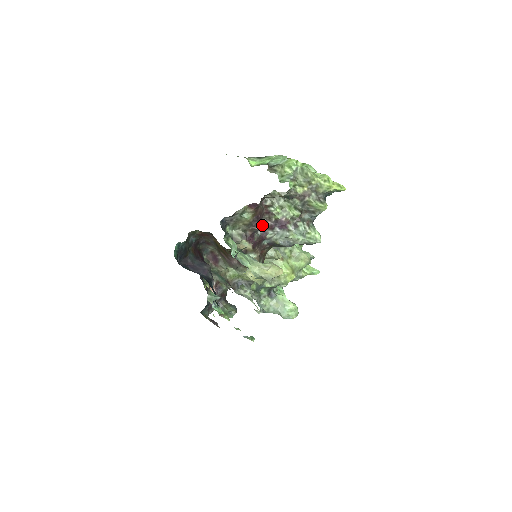
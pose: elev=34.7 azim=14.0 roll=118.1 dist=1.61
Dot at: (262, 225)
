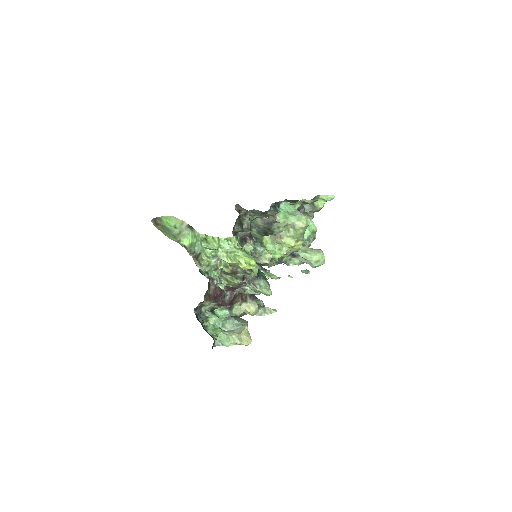
Dot at: (225, 289)
